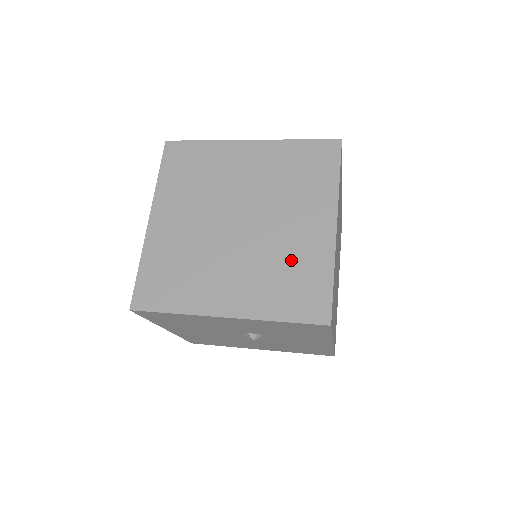
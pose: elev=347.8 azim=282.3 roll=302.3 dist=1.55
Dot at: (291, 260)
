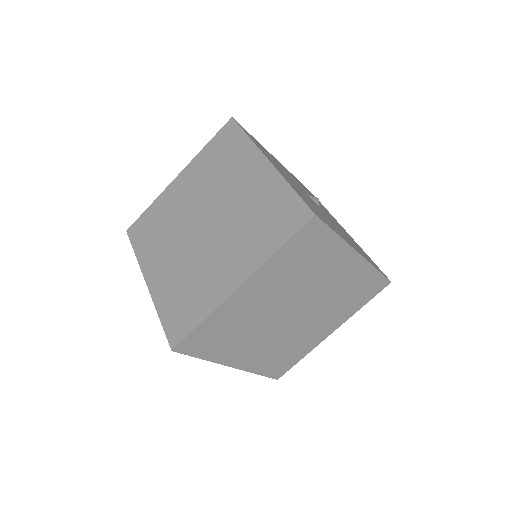
Dot at: (198, 283)
